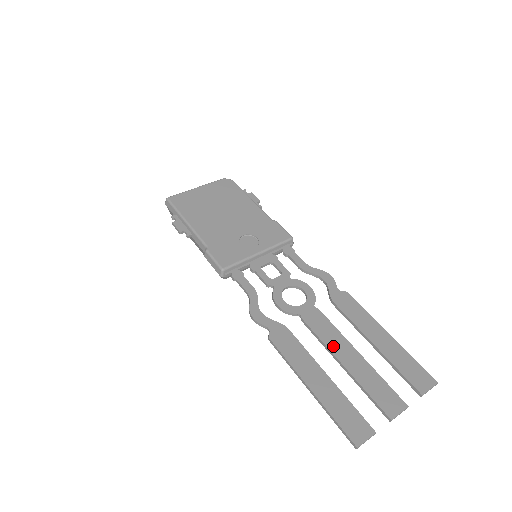
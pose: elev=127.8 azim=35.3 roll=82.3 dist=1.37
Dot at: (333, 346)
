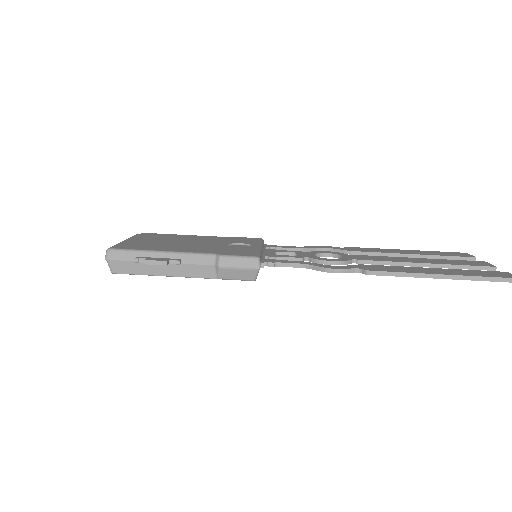
Dot at: (403, 260)
